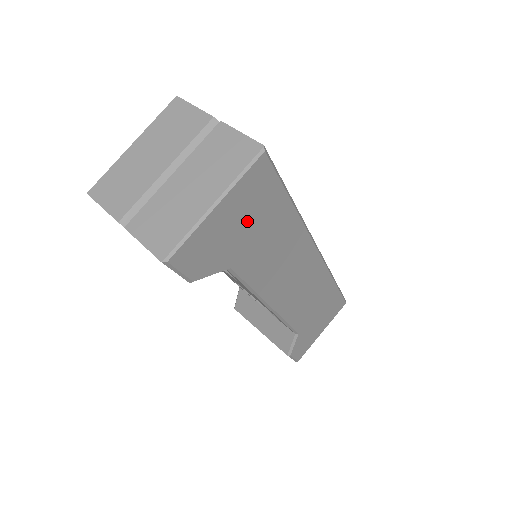
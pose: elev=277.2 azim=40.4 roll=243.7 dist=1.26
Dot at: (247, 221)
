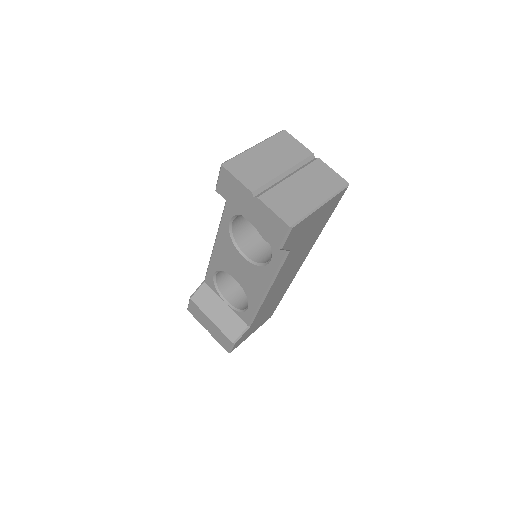
Dot at: (315, 223)
